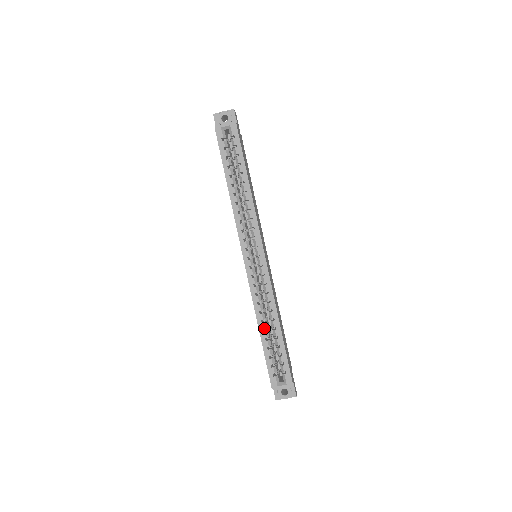
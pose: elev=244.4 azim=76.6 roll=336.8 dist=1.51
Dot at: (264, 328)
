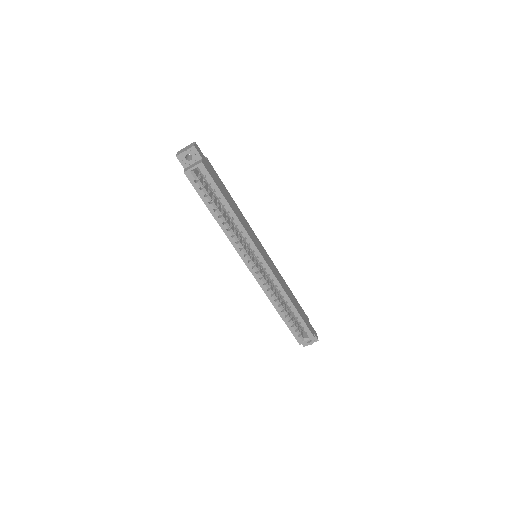
Dot at: (281, 310)
